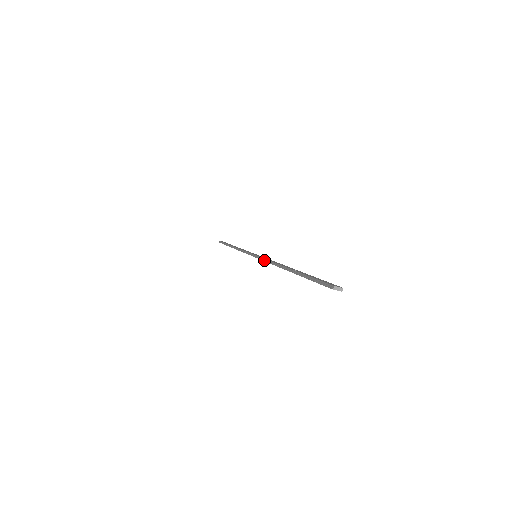
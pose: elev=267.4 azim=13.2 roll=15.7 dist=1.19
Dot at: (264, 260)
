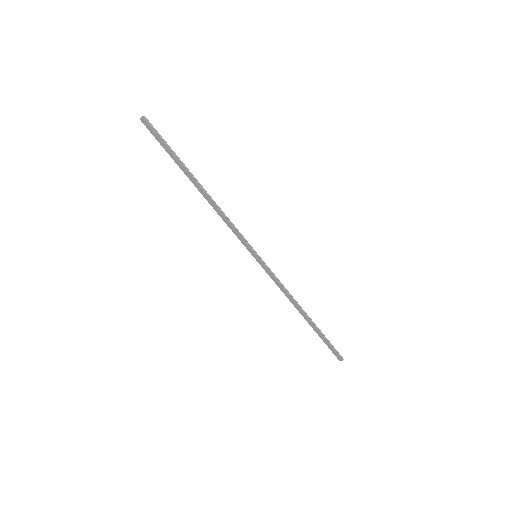
Dot at: occluded
